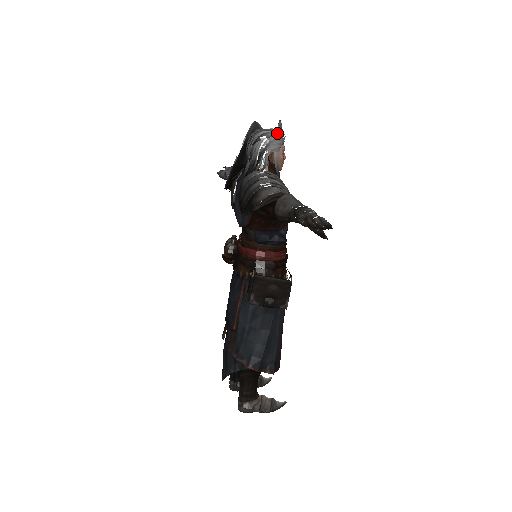
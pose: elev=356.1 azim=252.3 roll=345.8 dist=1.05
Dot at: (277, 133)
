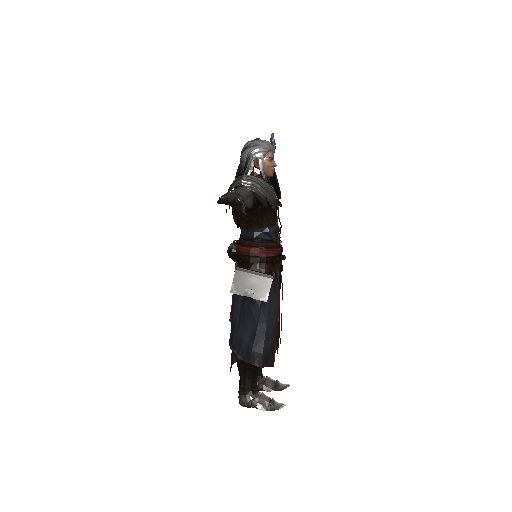
Dot at: (262, 142)
